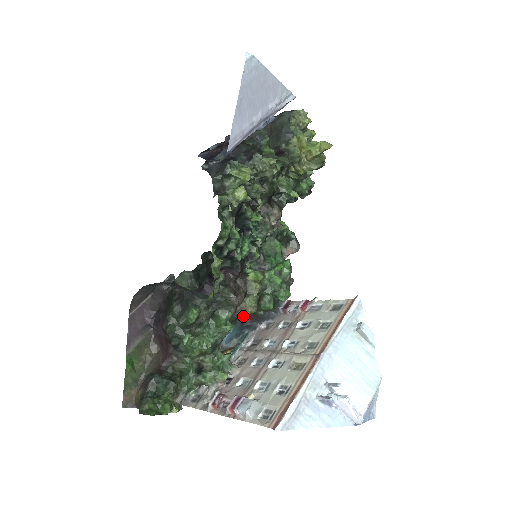
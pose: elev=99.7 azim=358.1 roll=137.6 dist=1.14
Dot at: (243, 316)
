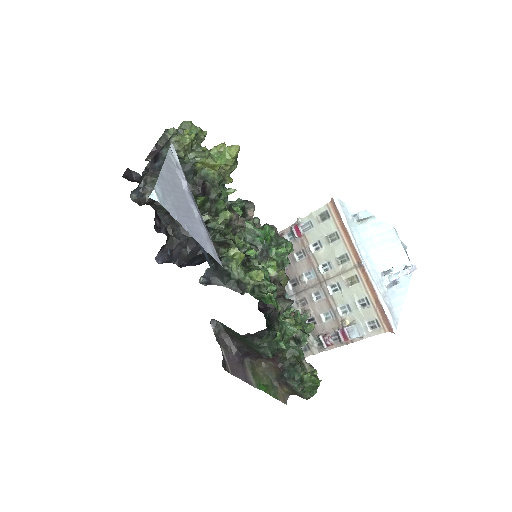
Dot at: occluded
